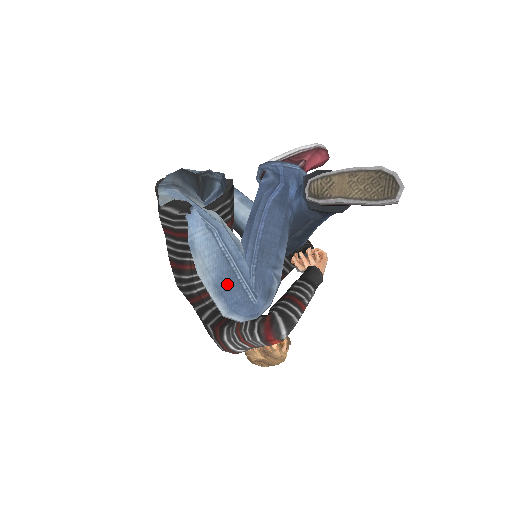
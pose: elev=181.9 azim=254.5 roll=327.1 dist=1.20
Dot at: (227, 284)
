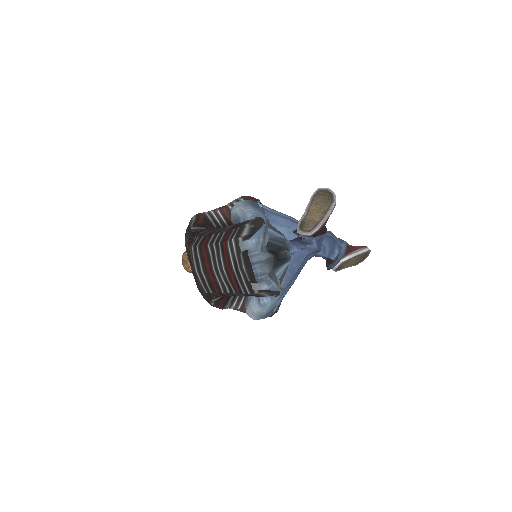
Dot at: (269, 313)
